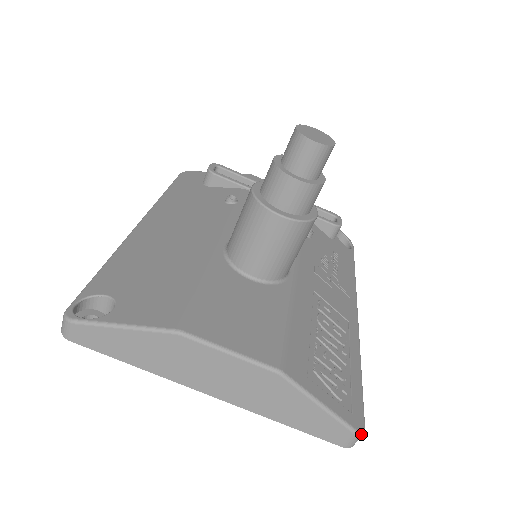
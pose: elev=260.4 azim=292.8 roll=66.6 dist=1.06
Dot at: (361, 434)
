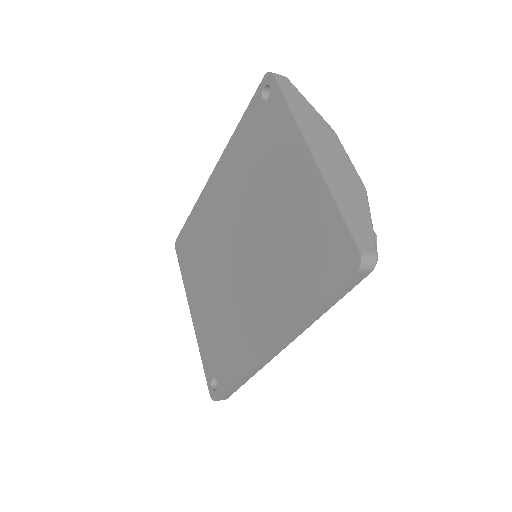
Dot at: occluded
